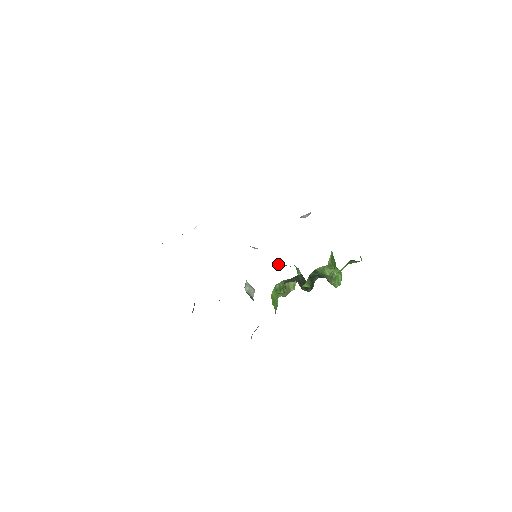
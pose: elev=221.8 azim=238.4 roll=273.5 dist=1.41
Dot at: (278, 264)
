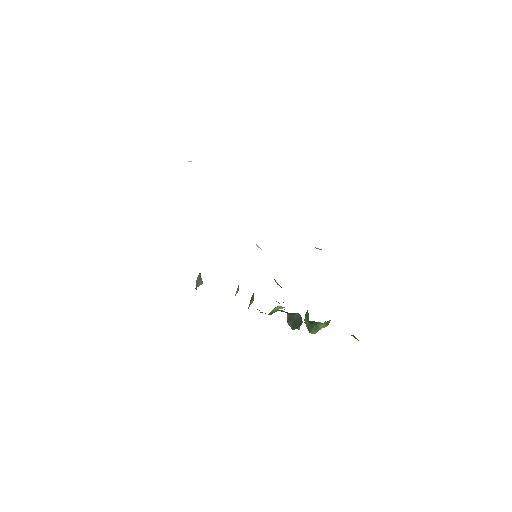
Dot at: (276, 282)
